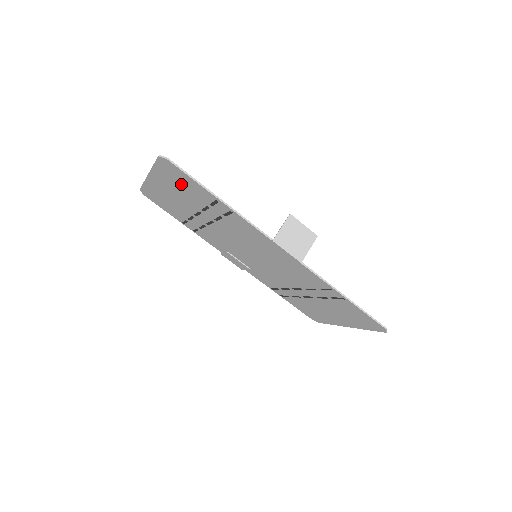
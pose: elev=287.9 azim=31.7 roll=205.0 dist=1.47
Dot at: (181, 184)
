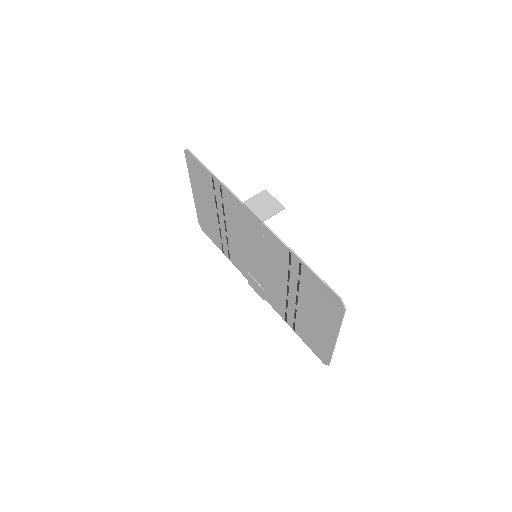
Dot at: (200, 178)
